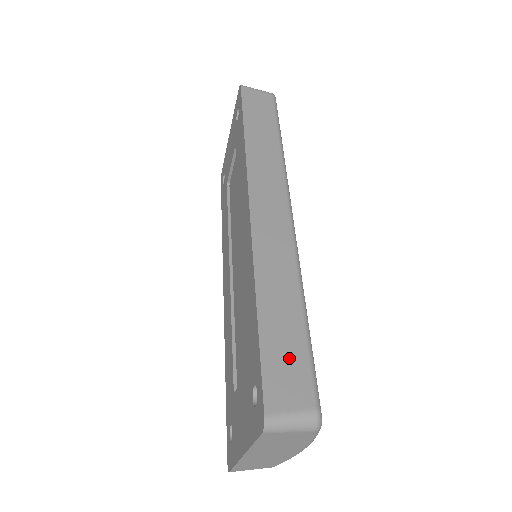
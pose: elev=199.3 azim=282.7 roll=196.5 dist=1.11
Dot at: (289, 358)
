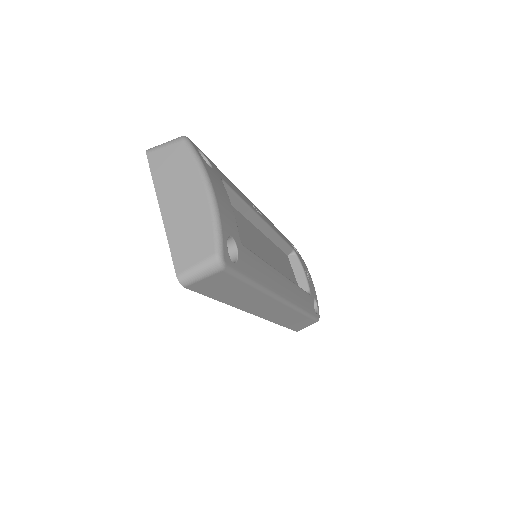
Dot at: occluded
